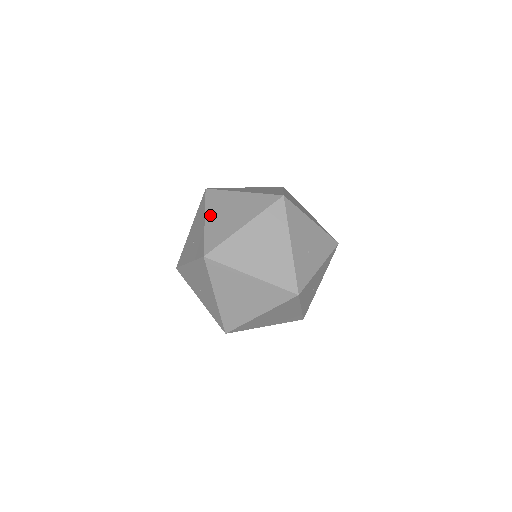
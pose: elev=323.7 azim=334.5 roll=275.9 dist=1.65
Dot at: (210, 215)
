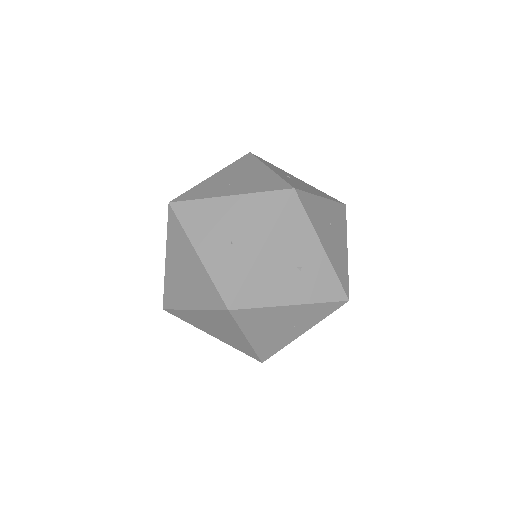
Dot at: occluded
